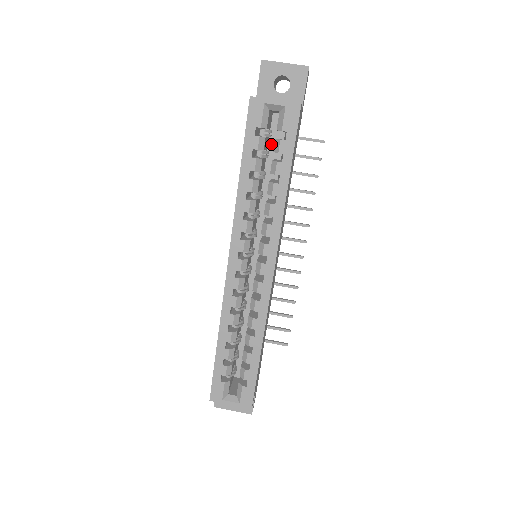
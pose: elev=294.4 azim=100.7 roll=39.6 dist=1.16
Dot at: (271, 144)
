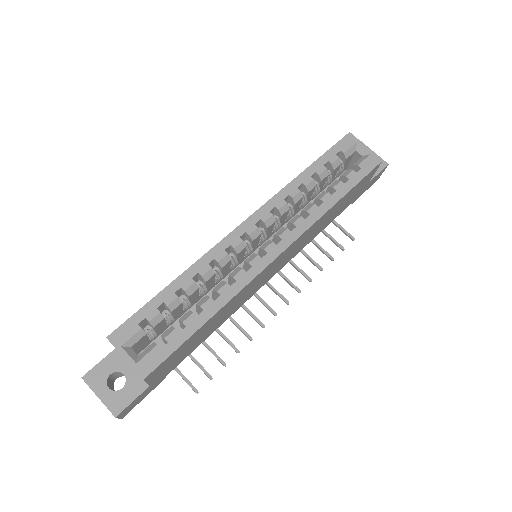
Dot at: occluded
